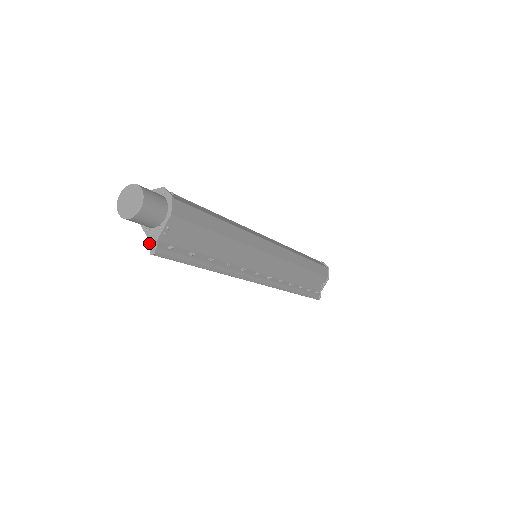
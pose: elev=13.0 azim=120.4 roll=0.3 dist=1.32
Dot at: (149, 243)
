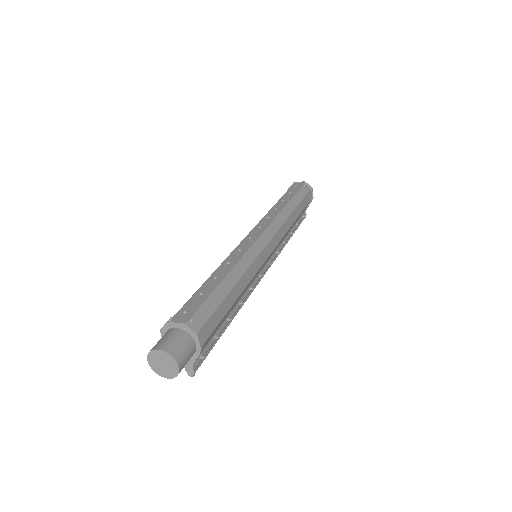
Dot at: (184, 367)
